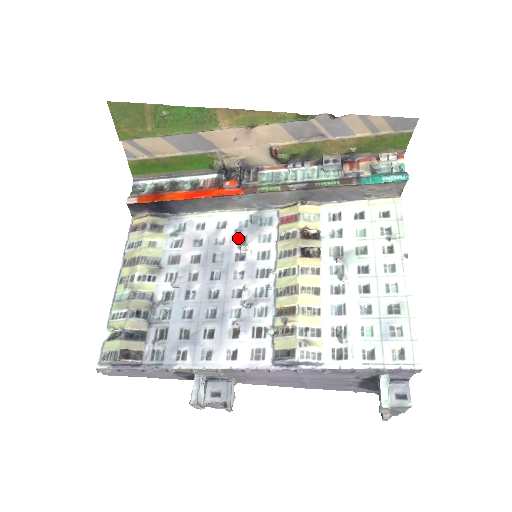
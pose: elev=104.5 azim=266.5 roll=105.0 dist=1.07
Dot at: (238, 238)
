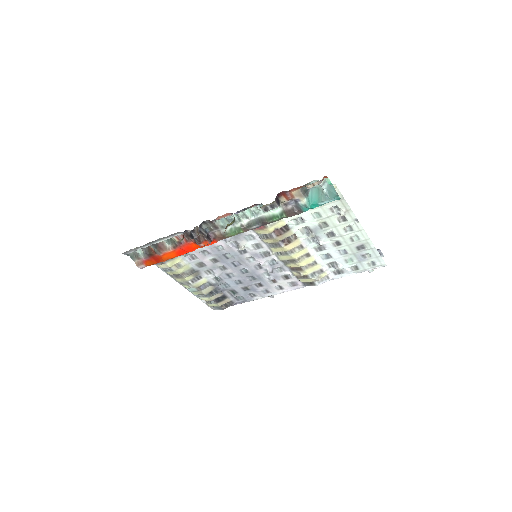
Dot at: (231, 243)
